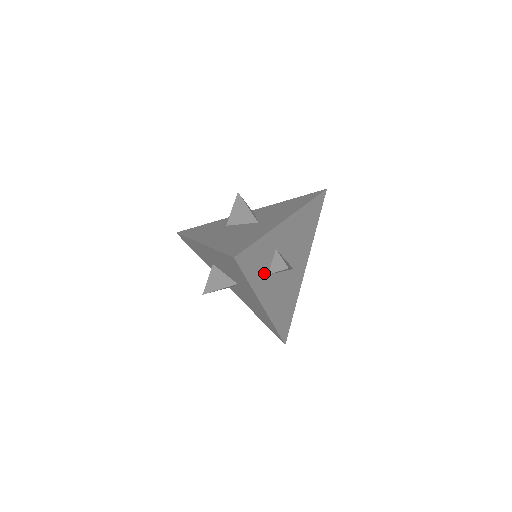
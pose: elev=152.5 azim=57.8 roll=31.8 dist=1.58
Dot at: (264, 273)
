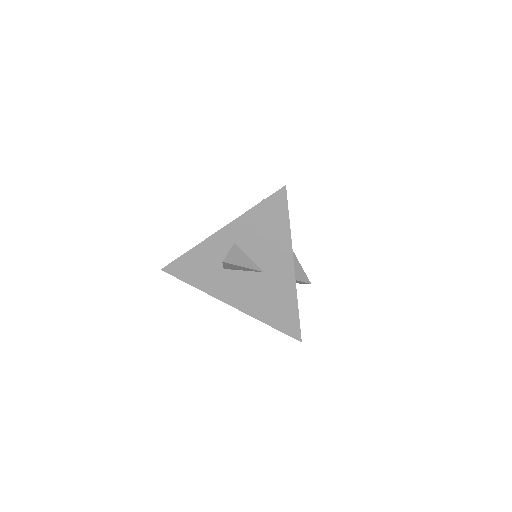
Dot at: occluded
